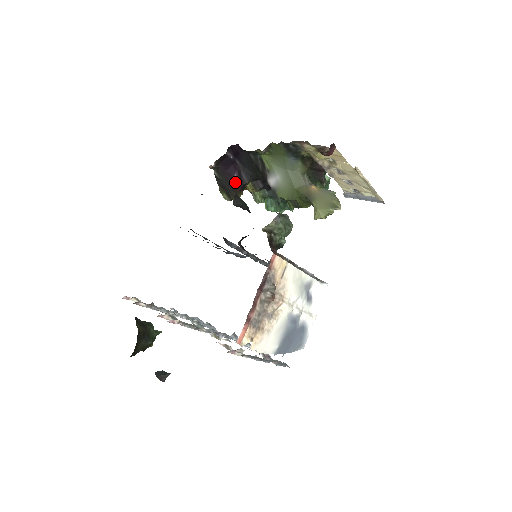
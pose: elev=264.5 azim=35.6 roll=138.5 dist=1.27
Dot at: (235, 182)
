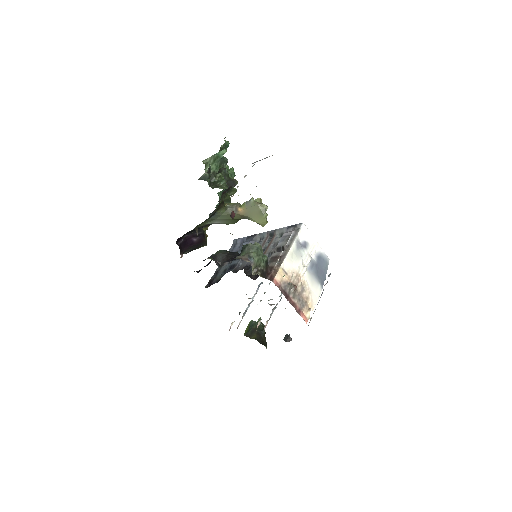
Dot at: (198, 241)
